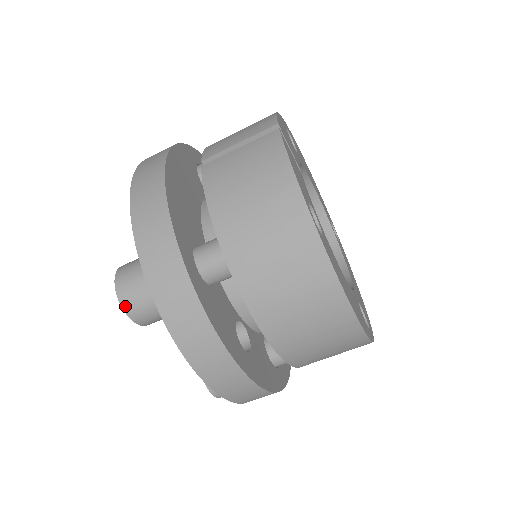
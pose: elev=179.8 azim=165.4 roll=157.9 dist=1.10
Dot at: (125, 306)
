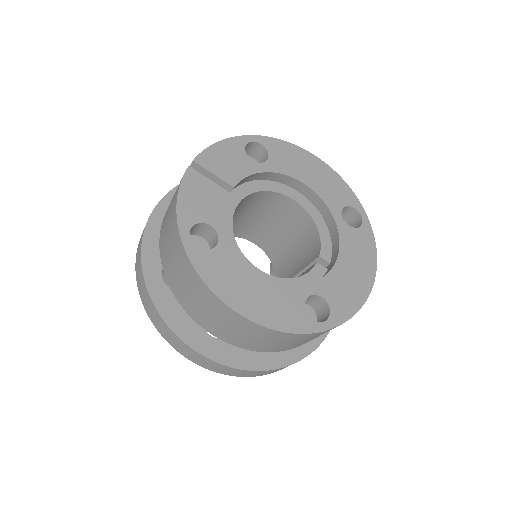
Dot at: occluded
